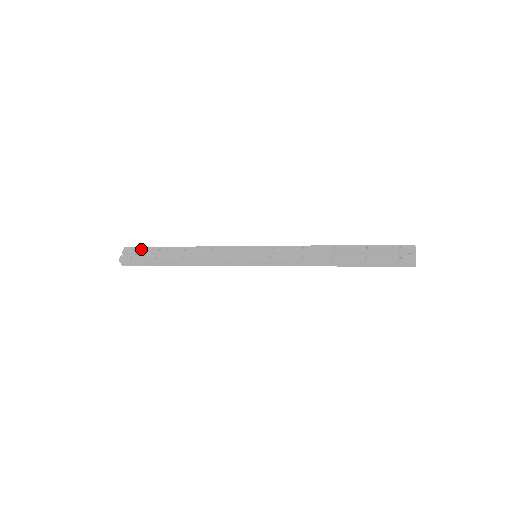
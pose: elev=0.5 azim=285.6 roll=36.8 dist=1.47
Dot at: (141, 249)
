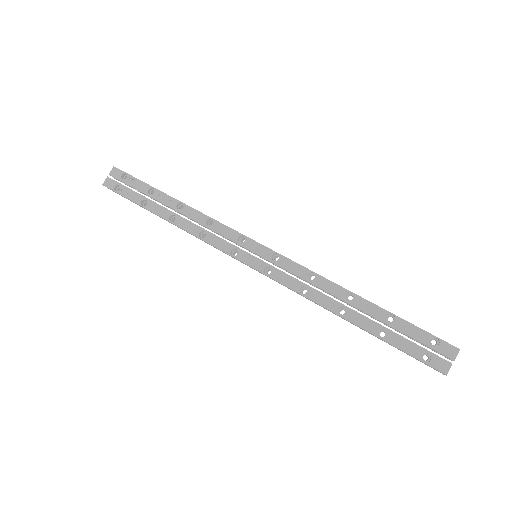
Dot at: (130, 179)
